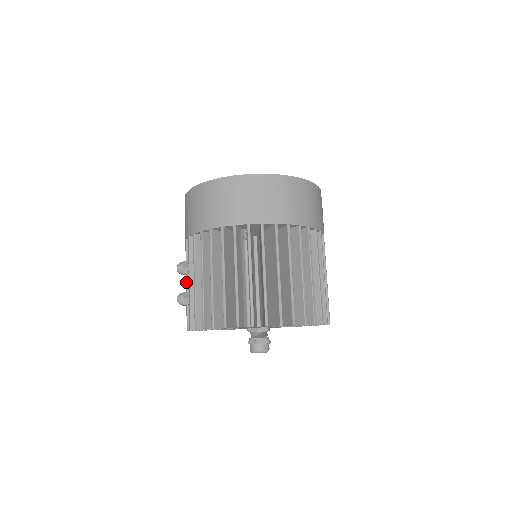
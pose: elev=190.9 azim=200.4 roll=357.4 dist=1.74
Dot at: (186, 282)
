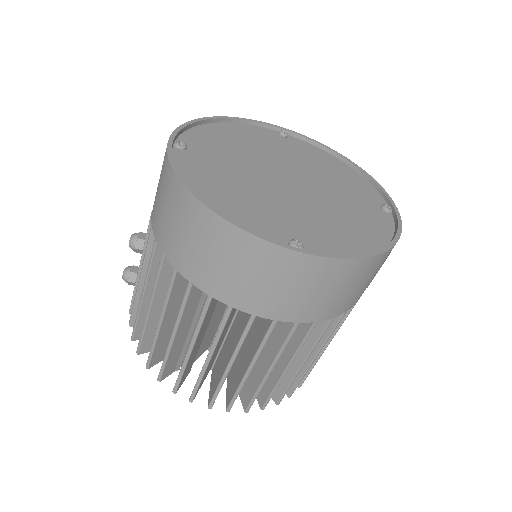
Dot at: occluded
